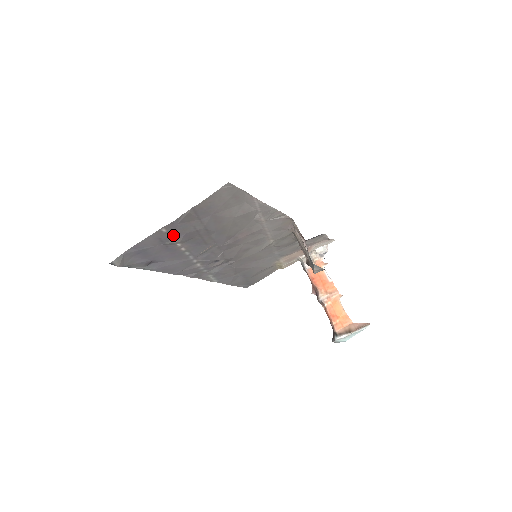
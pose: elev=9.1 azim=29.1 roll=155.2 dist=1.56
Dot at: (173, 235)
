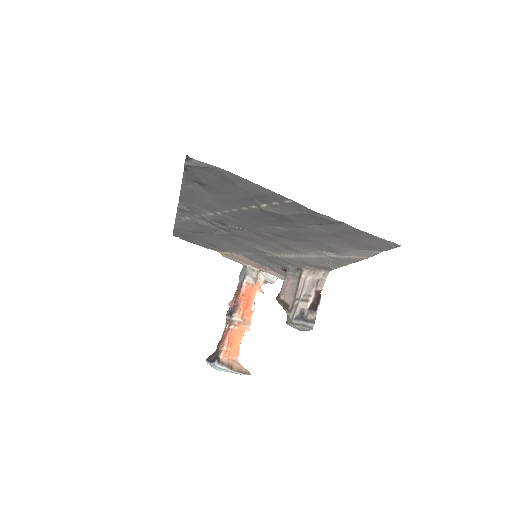
Dot at: (276, 205)
